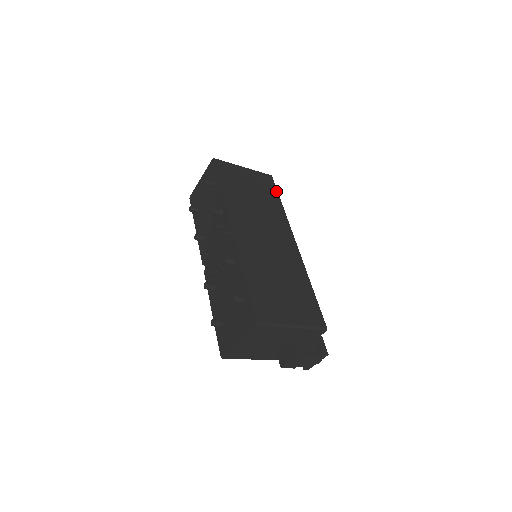
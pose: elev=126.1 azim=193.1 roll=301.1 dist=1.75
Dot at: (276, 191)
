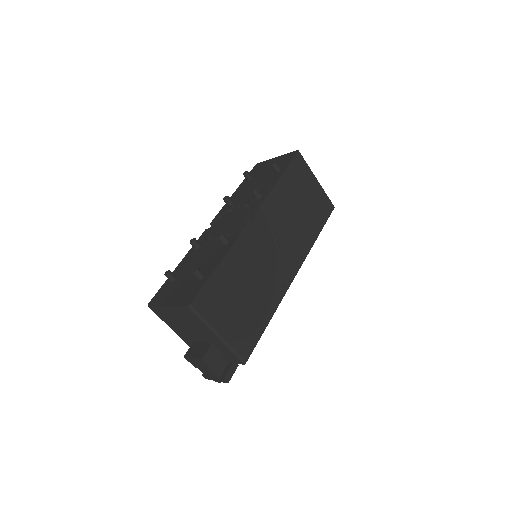
Dot at: (324, 222)
